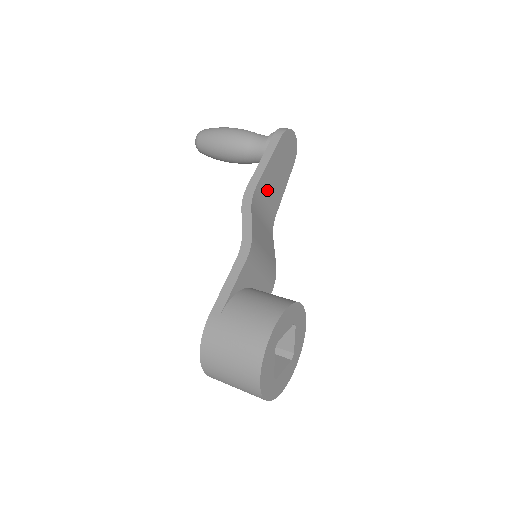
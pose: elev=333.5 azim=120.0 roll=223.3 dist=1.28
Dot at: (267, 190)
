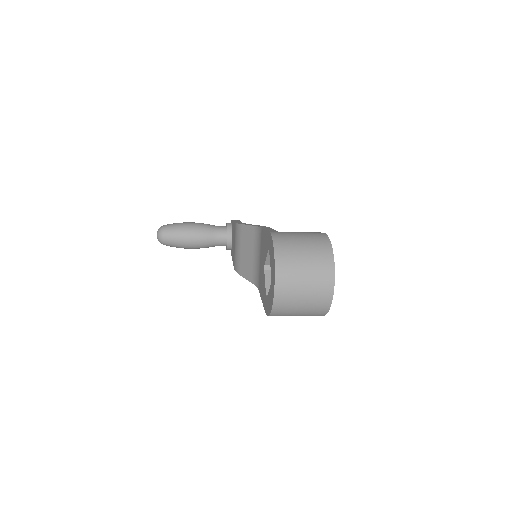
Dot at: occluded
